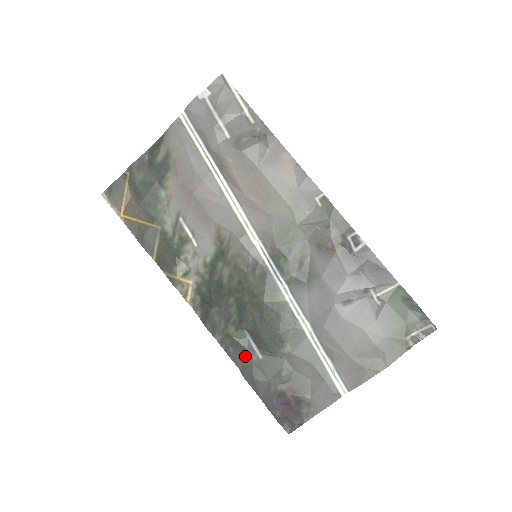
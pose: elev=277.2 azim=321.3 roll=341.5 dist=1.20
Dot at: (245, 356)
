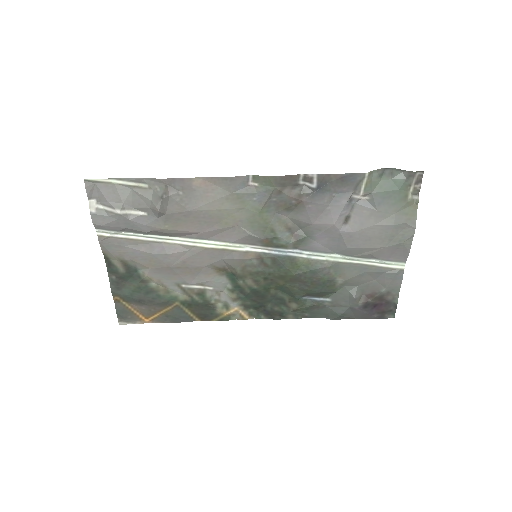
Dot at: (319, 309)
